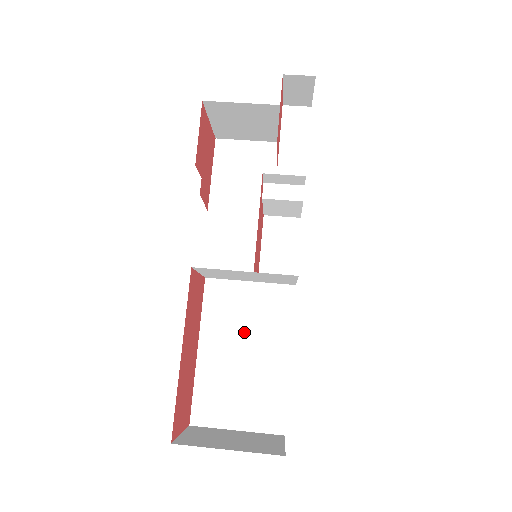
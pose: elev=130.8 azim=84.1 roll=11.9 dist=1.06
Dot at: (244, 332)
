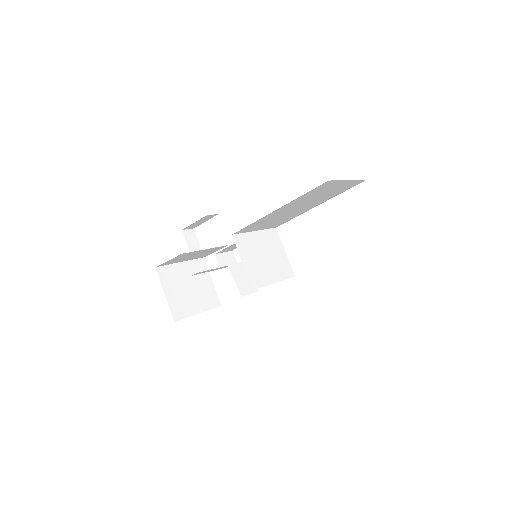
Dot at: occluded
